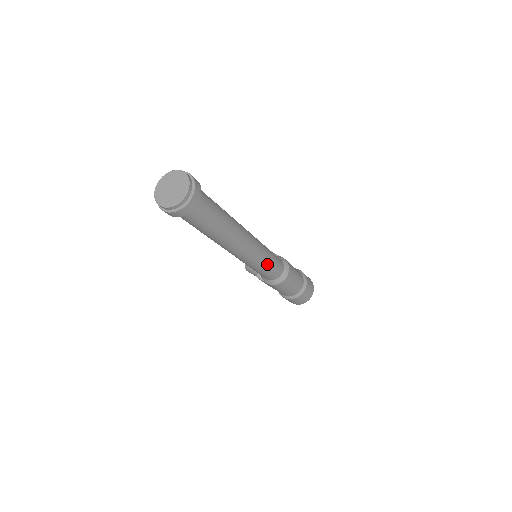
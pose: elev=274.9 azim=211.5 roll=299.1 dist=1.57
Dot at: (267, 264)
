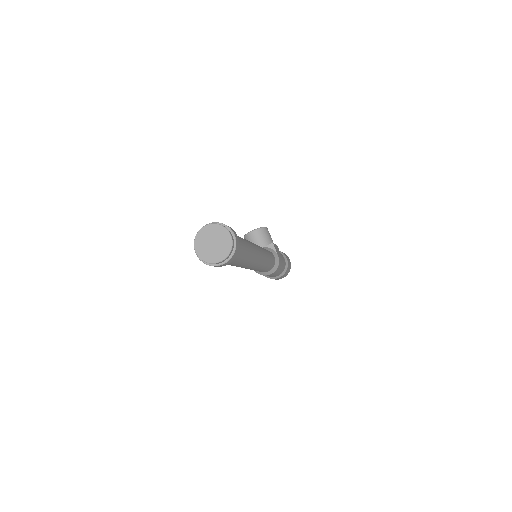
Dot at: (260, 270)
